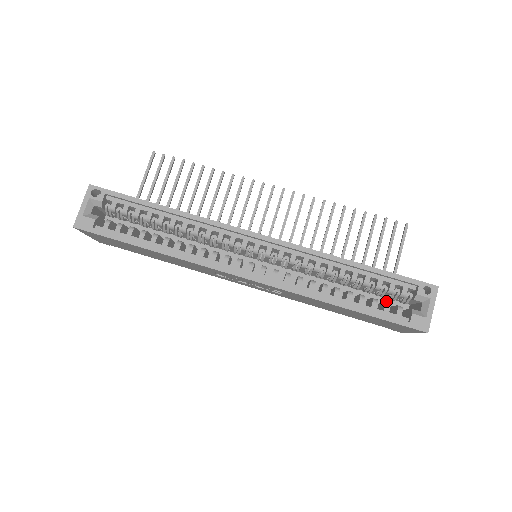
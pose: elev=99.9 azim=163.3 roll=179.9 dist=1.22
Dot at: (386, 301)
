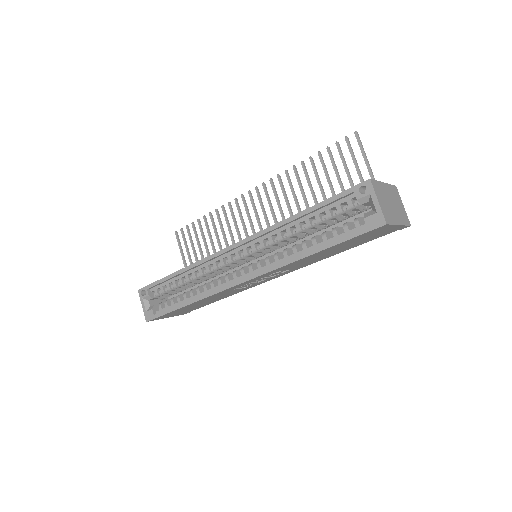
Dot at: (362, 216)
